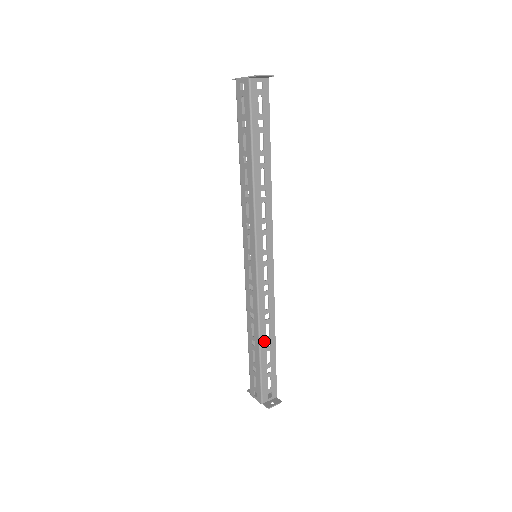
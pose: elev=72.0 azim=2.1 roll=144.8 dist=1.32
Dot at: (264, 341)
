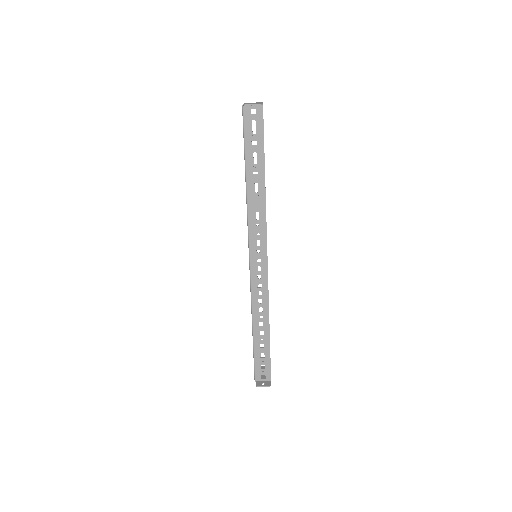
Dot at: (257, 329)
